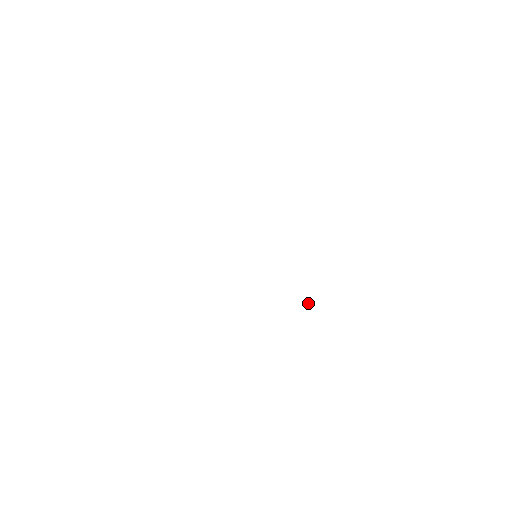
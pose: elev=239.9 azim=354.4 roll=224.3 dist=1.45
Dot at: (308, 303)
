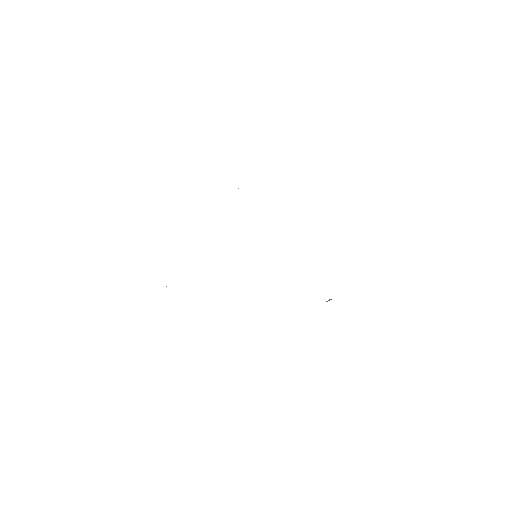
Dot at: (331, 299)
